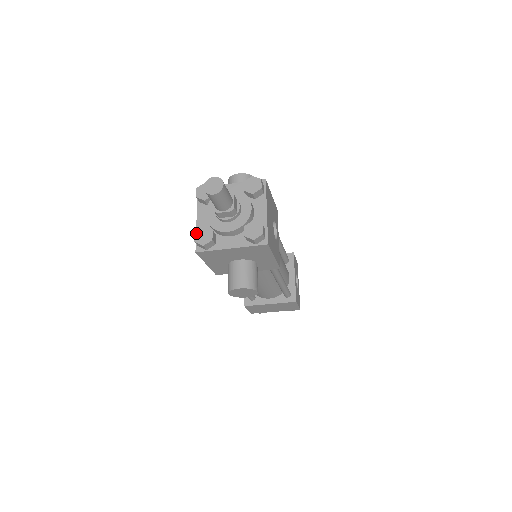
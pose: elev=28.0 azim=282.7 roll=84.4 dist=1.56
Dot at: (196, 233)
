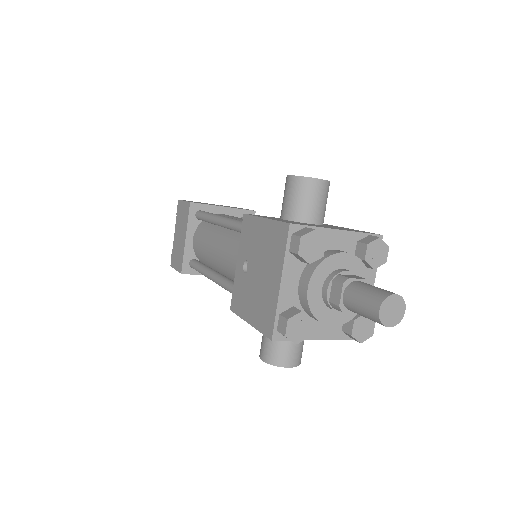
Dot at: (290, 321)
